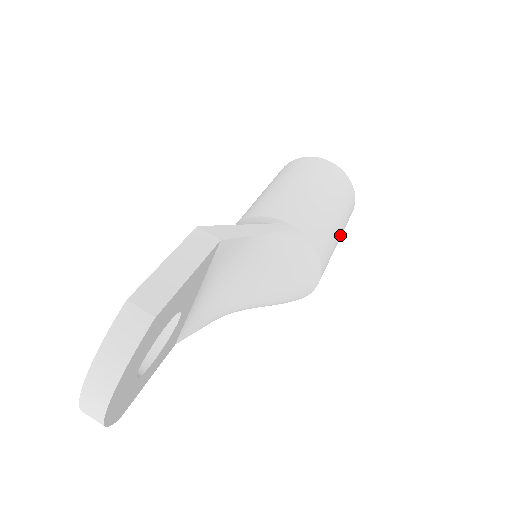
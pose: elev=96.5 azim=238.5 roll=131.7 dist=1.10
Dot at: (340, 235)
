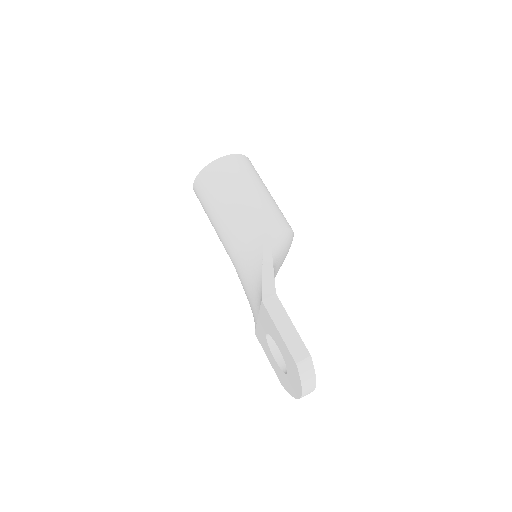
Dot at: (269, 192)
